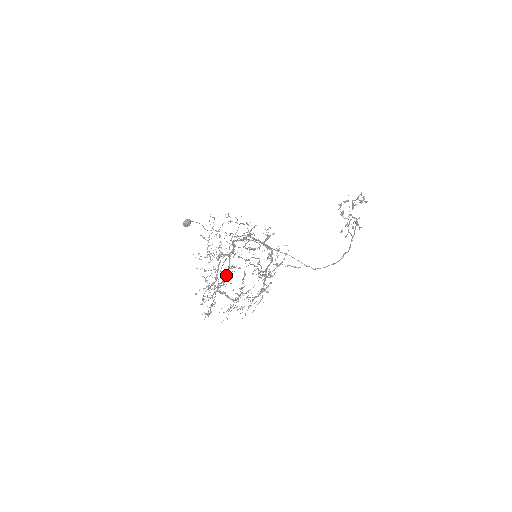
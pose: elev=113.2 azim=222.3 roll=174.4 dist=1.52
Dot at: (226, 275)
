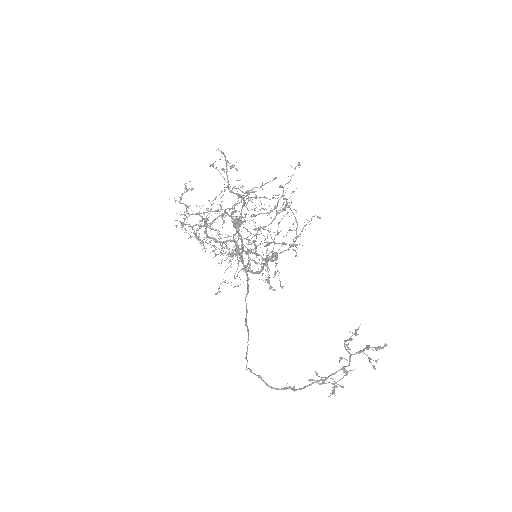
Dot at: occluded
